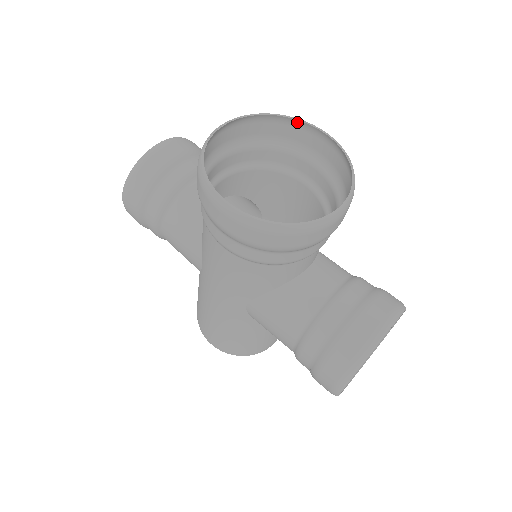
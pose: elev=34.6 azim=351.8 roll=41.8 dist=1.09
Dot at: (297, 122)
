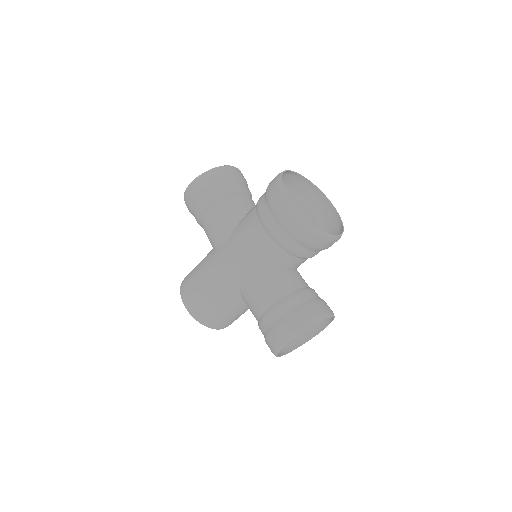
Dot at: (320, 193)
